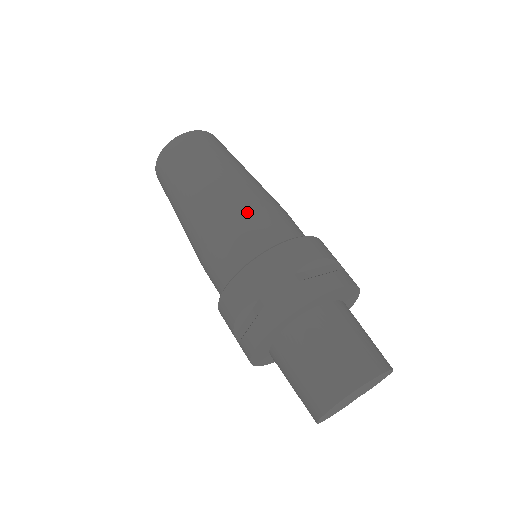
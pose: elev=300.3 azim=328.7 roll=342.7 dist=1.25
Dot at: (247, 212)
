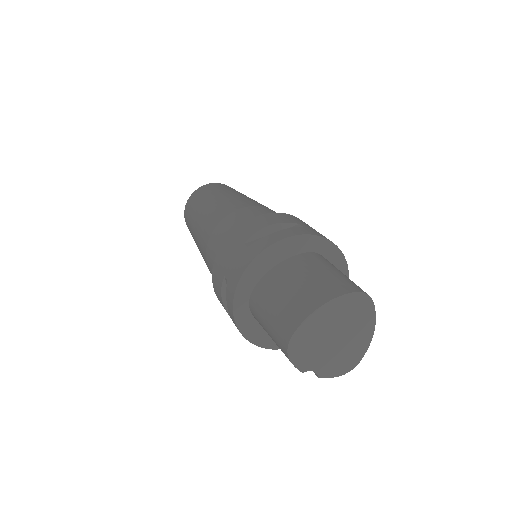
Dot at: occluded
